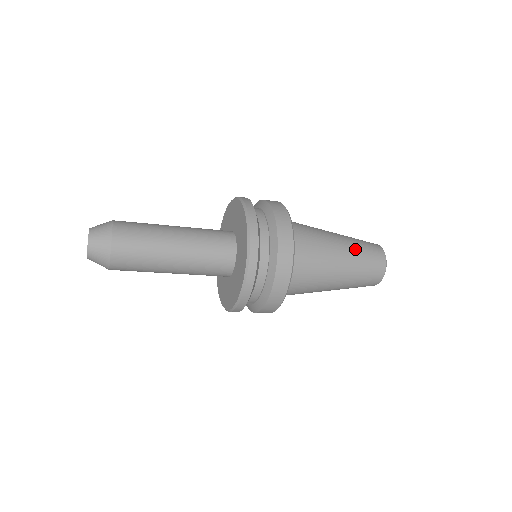
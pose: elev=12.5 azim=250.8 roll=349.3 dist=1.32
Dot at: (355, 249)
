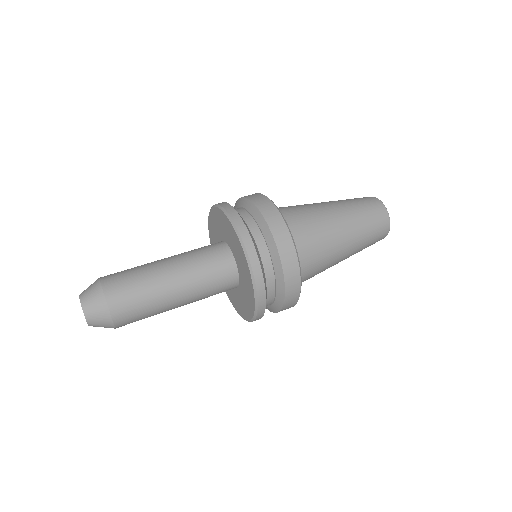
Dot at: occluded
